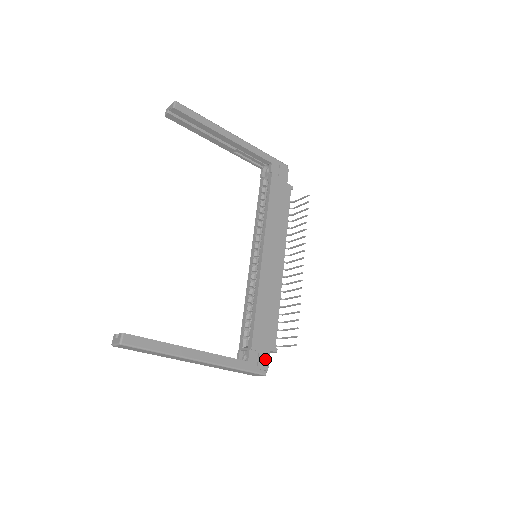
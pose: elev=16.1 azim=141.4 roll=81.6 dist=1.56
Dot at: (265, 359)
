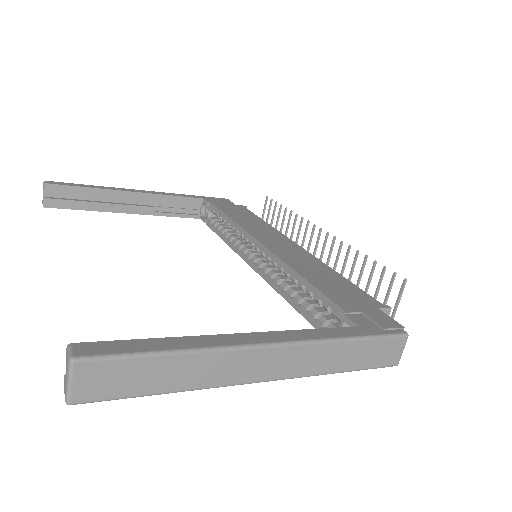
Dot at: (382, 317)
